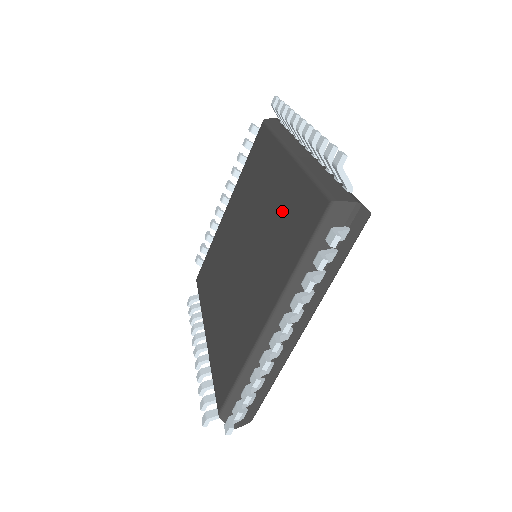
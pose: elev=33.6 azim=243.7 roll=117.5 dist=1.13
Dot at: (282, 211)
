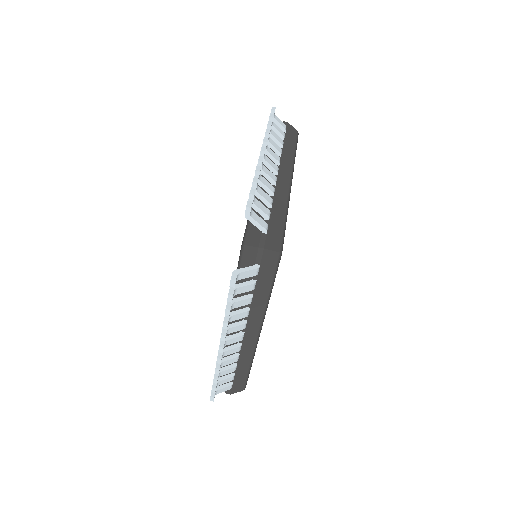
Dot at: occluded
